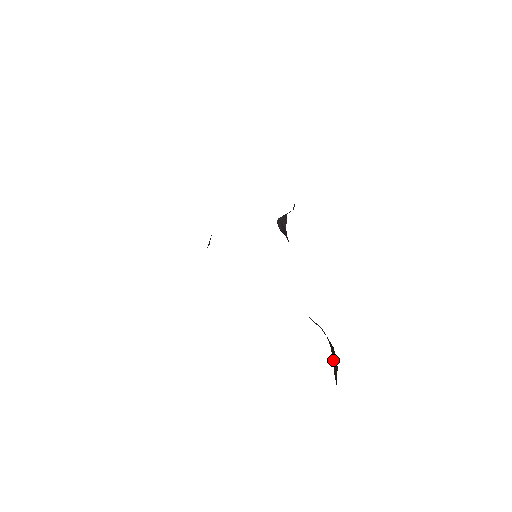
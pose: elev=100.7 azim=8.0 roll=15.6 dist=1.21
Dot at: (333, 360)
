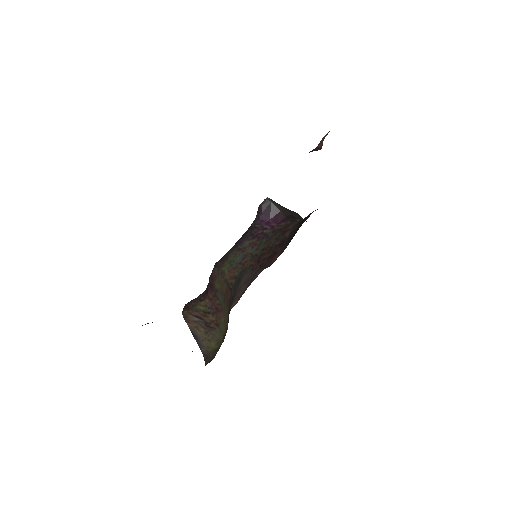
Dot at: (198, 313)
